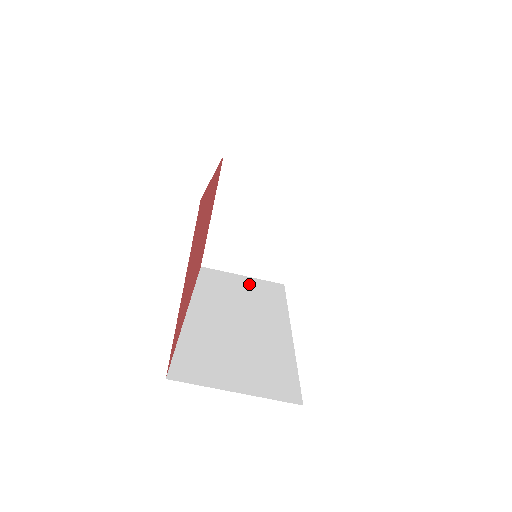
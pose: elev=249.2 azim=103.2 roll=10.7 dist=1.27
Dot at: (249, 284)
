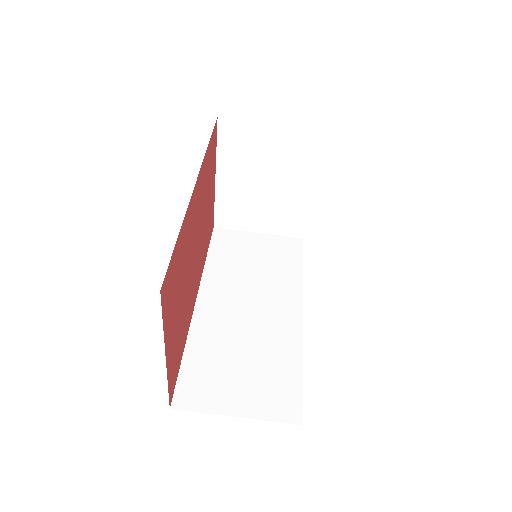
Dot at: (264, 246)
